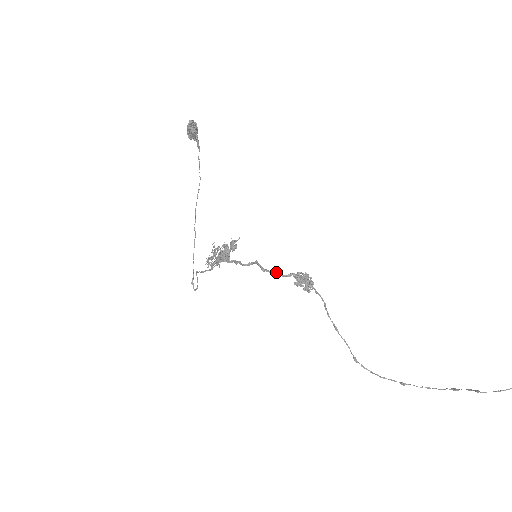
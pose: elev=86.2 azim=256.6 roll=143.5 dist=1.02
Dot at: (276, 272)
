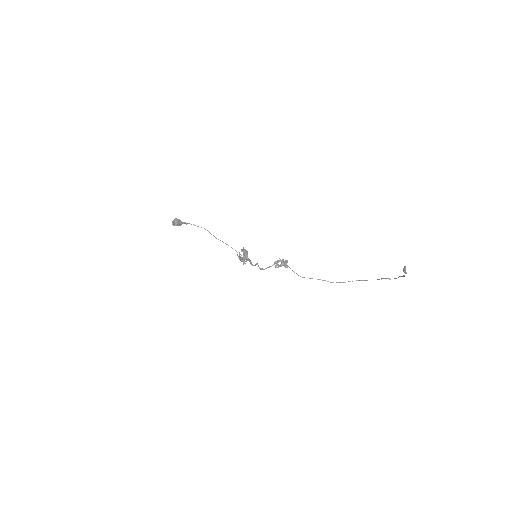
Dot at: occluded
